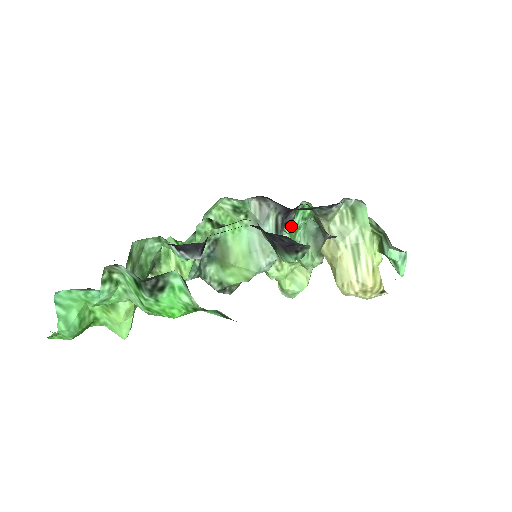
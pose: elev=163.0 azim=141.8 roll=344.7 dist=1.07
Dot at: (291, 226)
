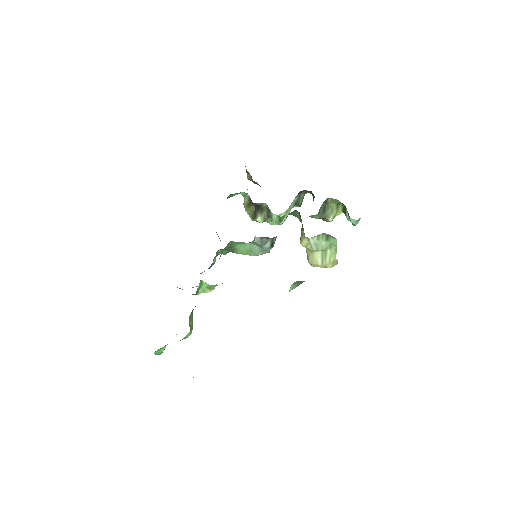
Dot at: occluded
